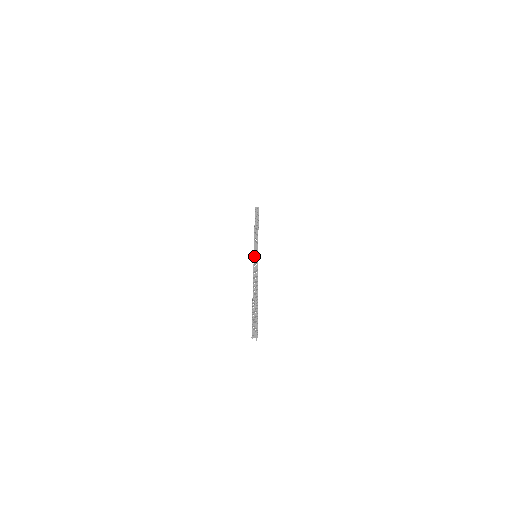
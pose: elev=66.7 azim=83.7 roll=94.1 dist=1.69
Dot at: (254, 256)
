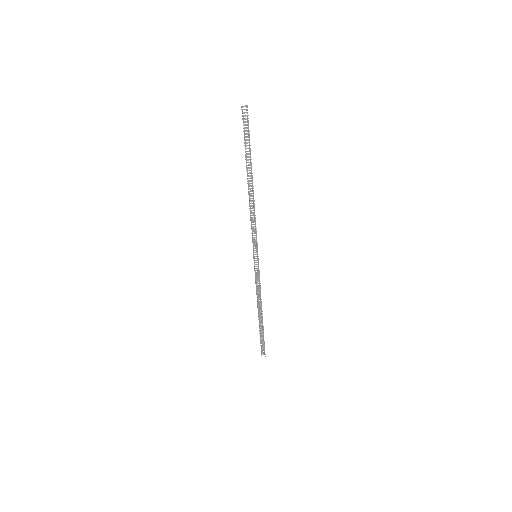
Dot at: (253, 252)
